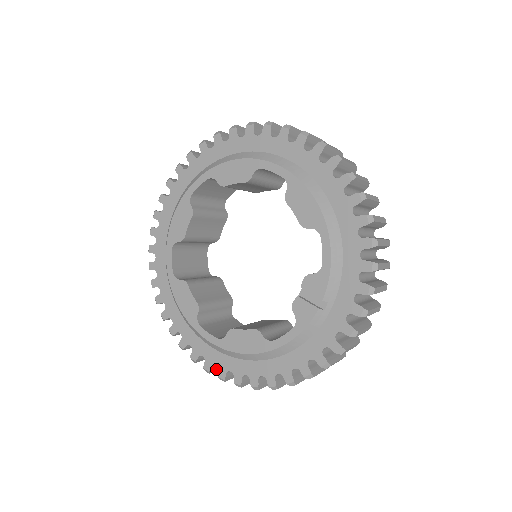
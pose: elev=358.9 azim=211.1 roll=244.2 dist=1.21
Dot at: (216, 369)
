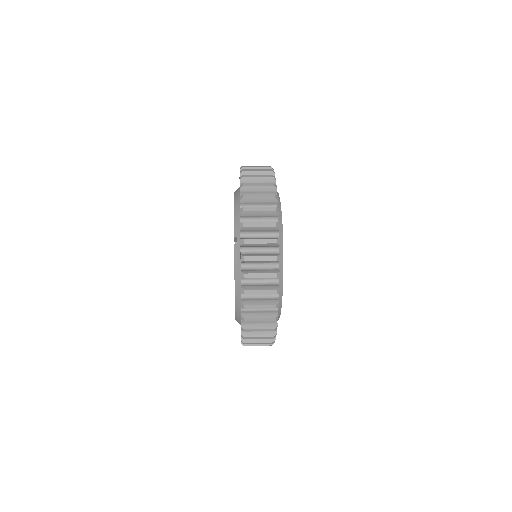
Dot at: occluded
